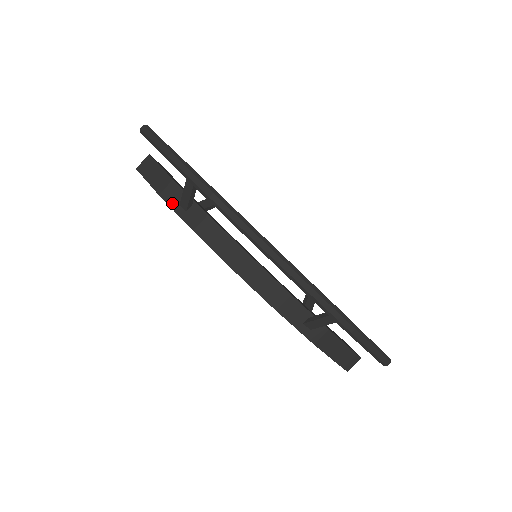
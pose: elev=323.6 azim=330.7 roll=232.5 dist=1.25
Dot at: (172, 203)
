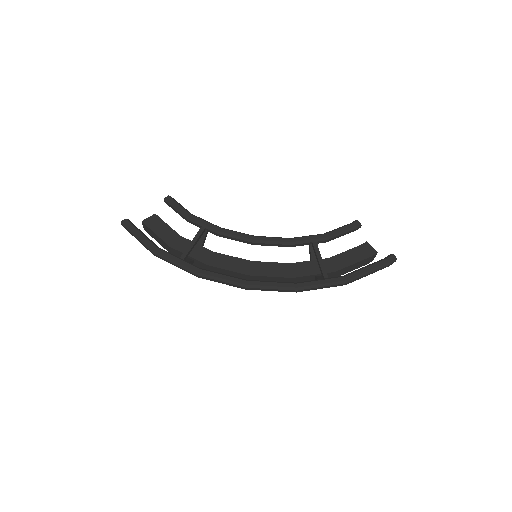
Dot at: occluded
